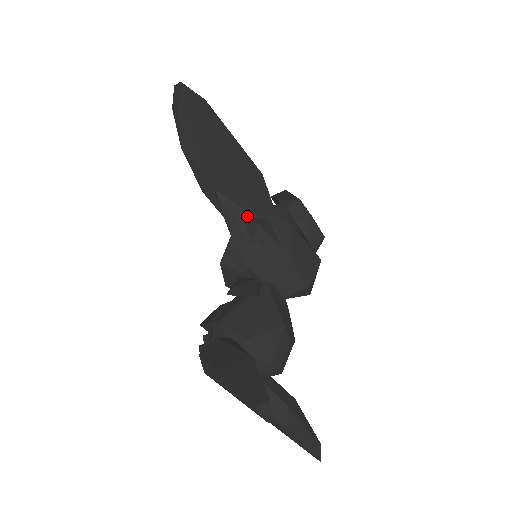
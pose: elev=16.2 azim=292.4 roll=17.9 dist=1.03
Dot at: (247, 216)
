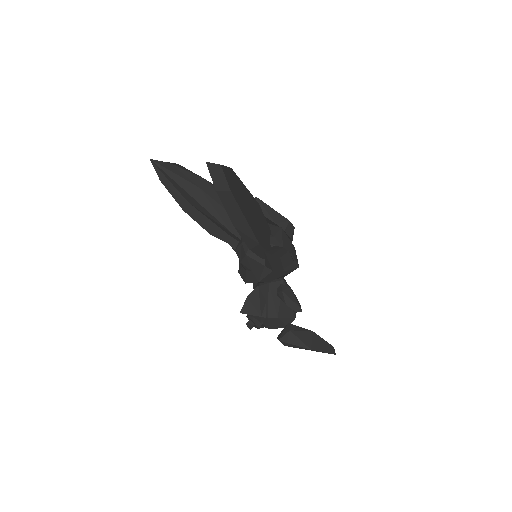
Dot at: (284, 258)
